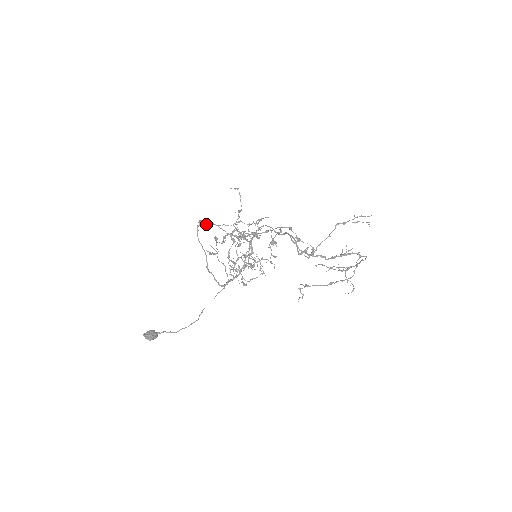
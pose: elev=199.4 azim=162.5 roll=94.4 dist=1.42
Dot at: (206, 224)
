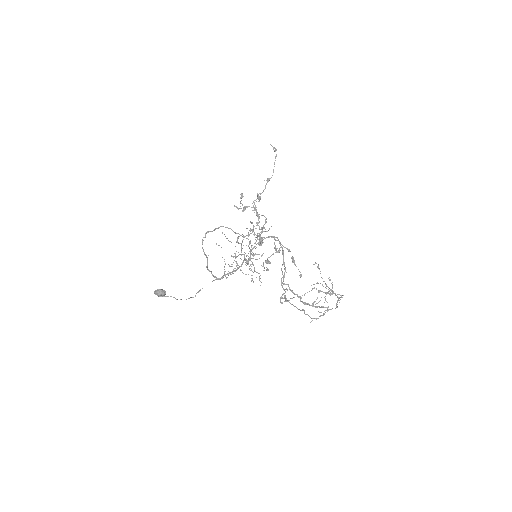
Dot at: (215, 229)
